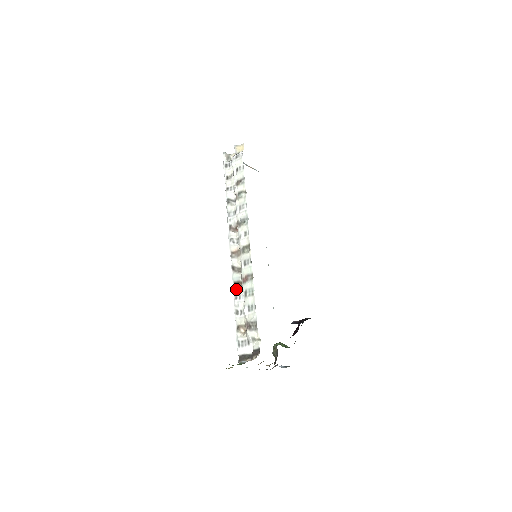
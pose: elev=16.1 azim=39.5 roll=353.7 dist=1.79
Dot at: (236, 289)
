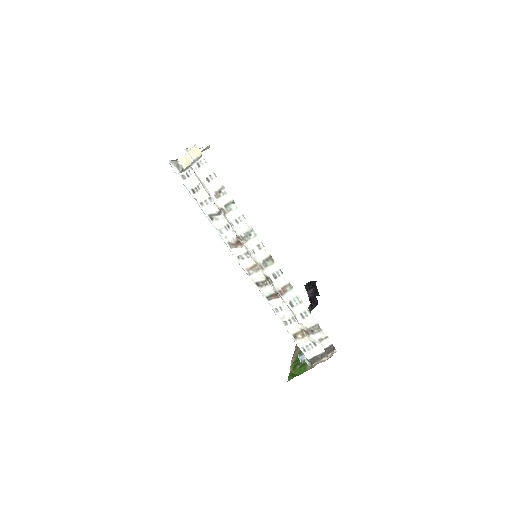
Dot at: (273, 303)
